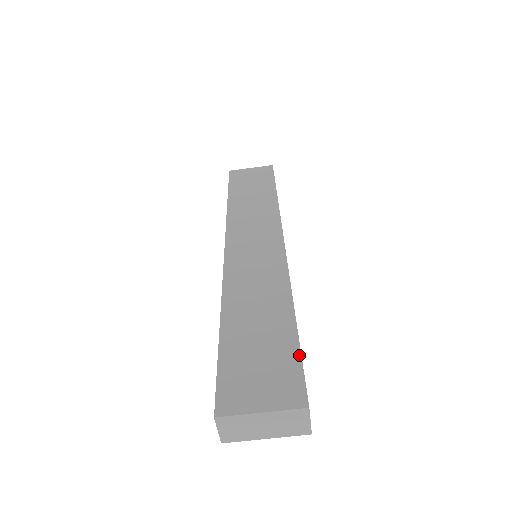
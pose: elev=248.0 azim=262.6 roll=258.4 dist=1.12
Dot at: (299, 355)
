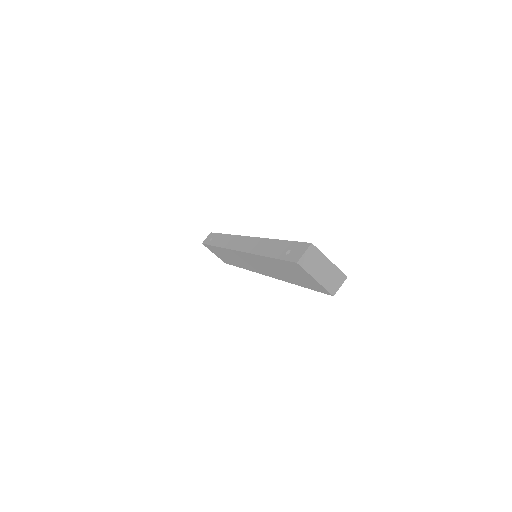
Dot at: occluded
